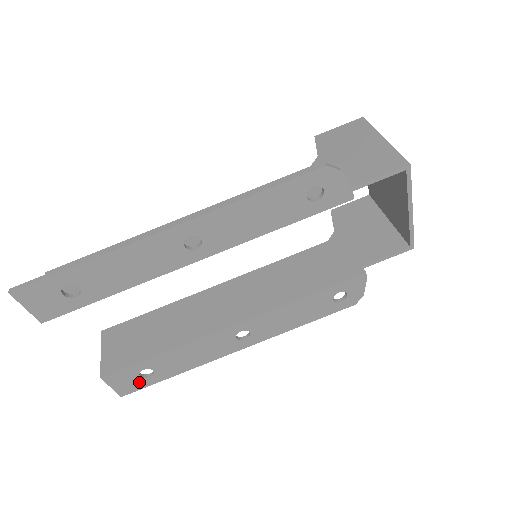
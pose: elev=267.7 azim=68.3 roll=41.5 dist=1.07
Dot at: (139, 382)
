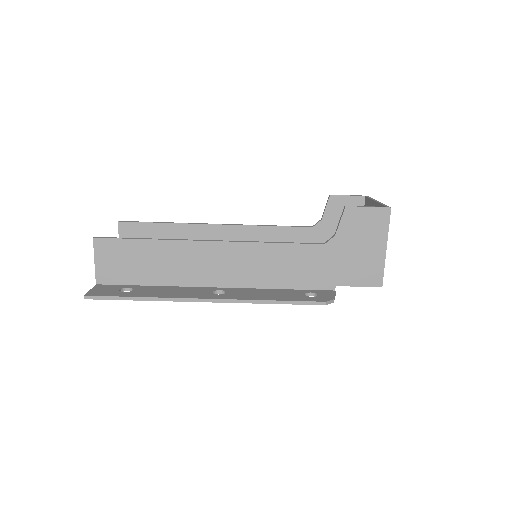
Dot at: occluded
